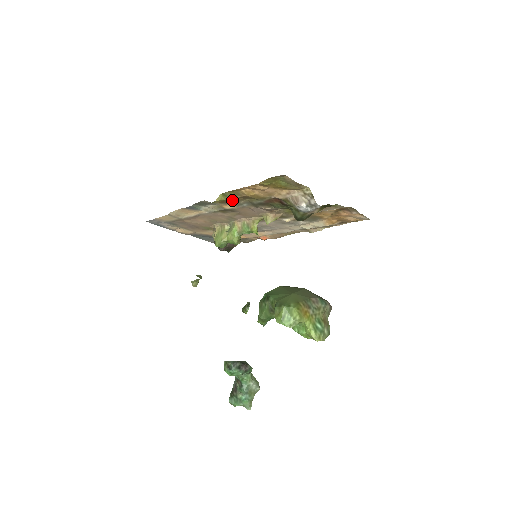
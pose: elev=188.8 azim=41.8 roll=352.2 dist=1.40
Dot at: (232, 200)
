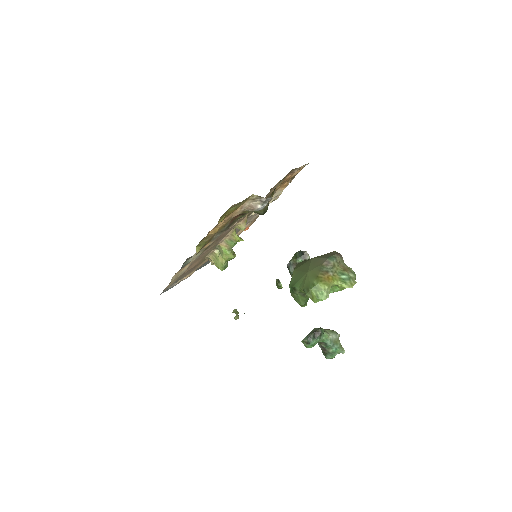
Dot at: occluded
